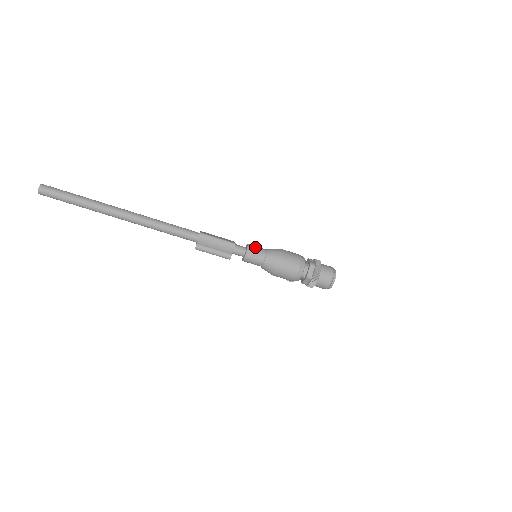
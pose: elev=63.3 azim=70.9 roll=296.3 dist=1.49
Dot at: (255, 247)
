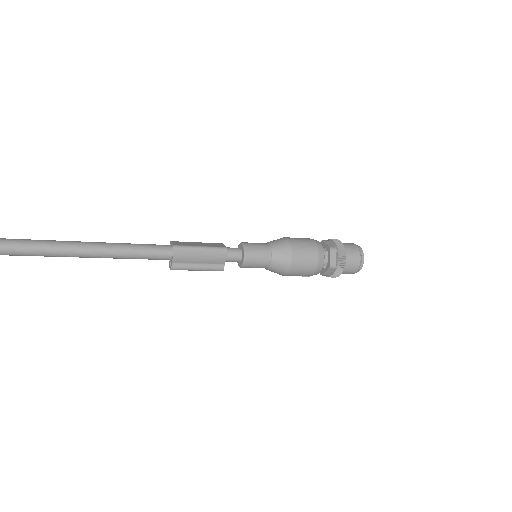
Dot at: (253, 245)
